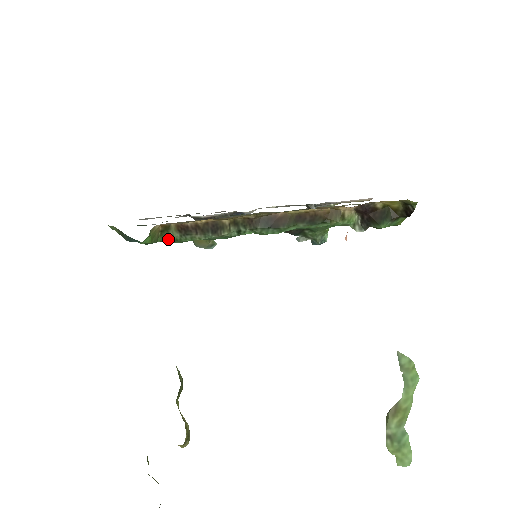
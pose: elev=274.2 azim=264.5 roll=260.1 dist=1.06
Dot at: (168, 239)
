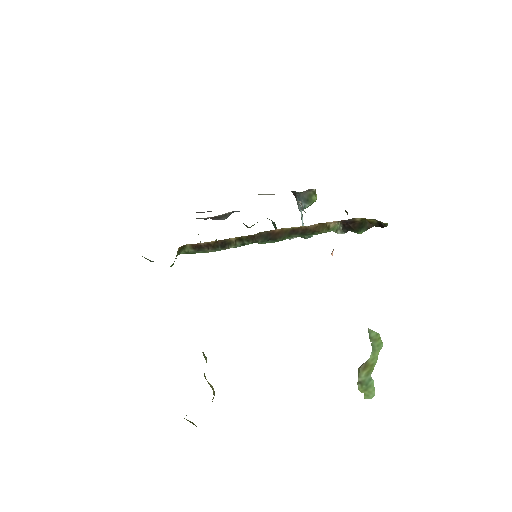
Dot at: (184, 253)
